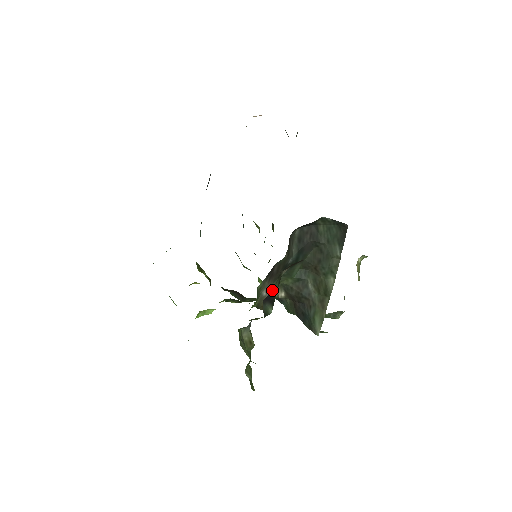
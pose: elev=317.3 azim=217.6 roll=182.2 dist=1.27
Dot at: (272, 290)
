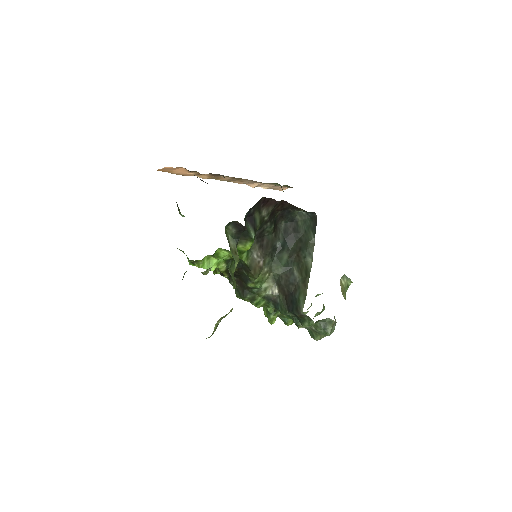
Dot at: occluded
